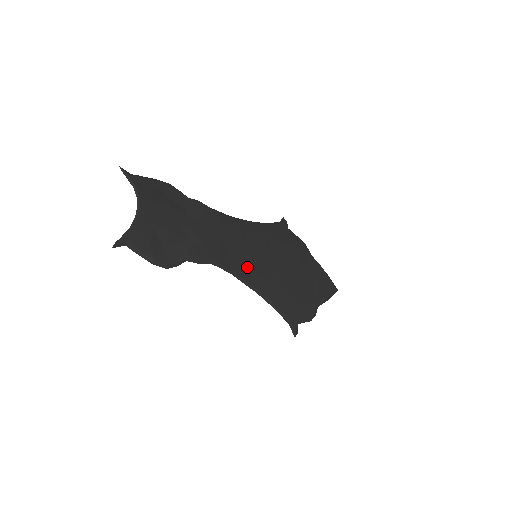
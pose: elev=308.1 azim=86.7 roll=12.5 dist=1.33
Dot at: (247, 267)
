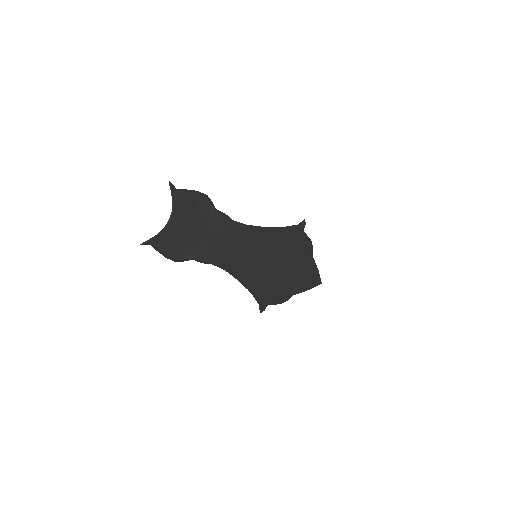
Dot at: (242, 266)
